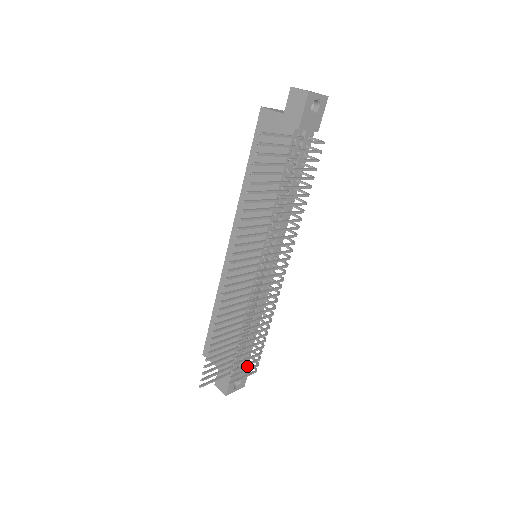
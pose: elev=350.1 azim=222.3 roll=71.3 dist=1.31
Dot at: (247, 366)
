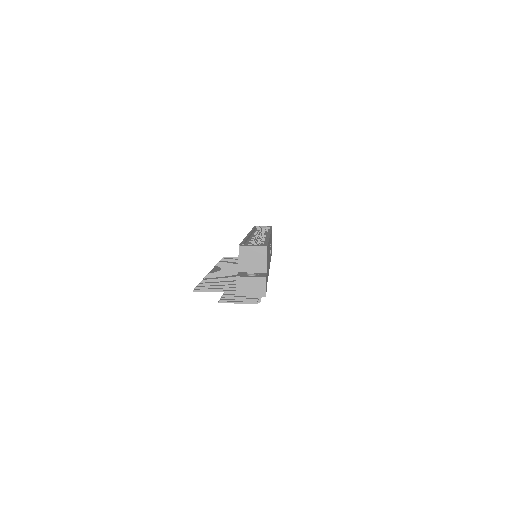
Dot at: occluded
